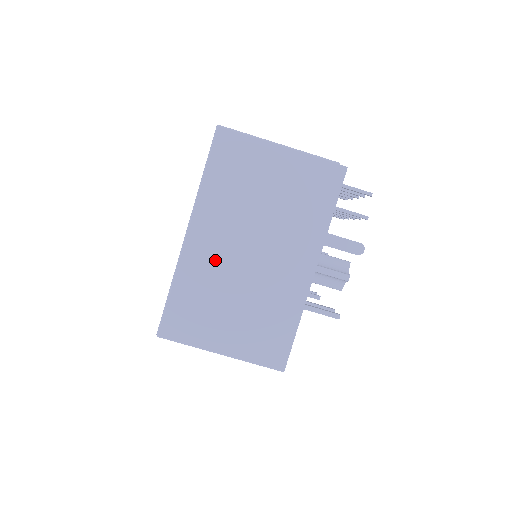
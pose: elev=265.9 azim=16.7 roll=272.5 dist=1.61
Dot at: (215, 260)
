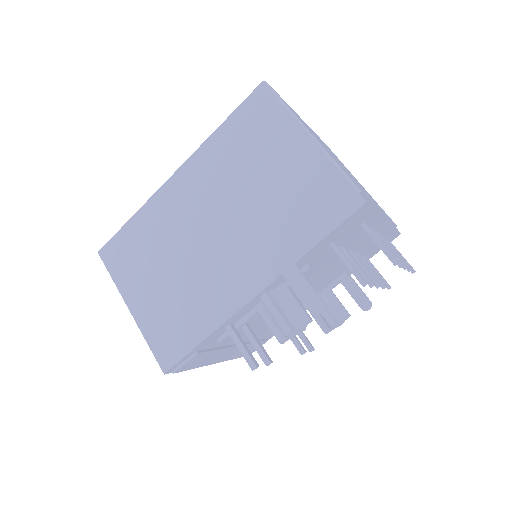
Dot at: (179, 216)
